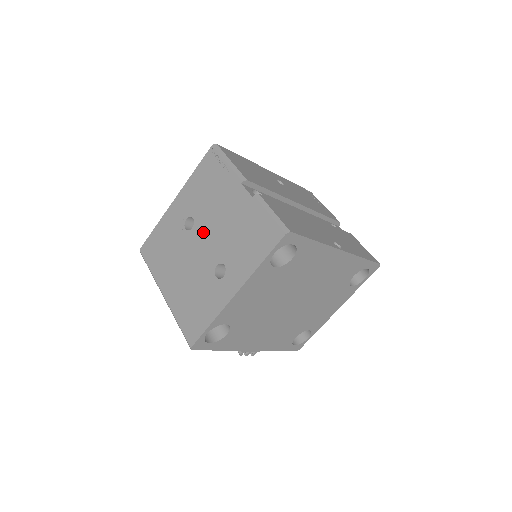
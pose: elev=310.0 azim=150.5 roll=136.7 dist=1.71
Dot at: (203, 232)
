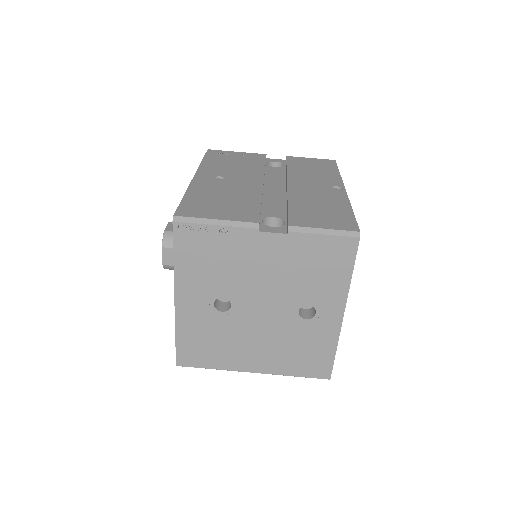
Dot at: (251, 300)
